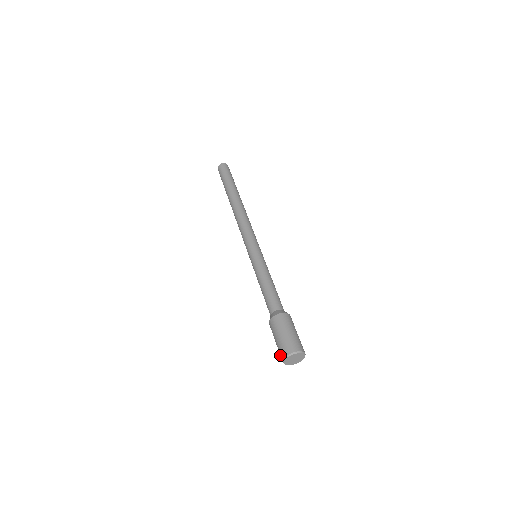
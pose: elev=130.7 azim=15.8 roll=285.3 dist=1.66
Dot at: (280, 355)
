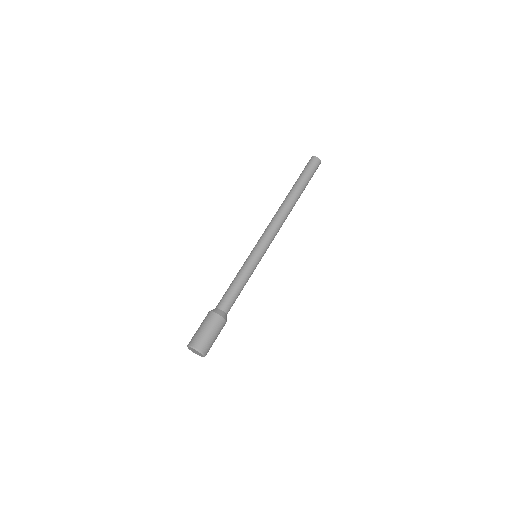
Dot at: (191, 340)
